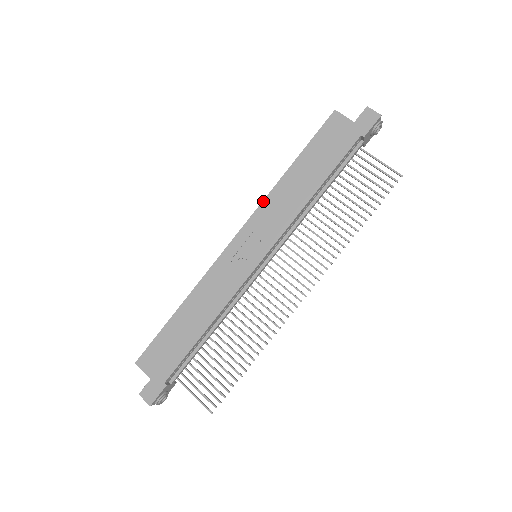
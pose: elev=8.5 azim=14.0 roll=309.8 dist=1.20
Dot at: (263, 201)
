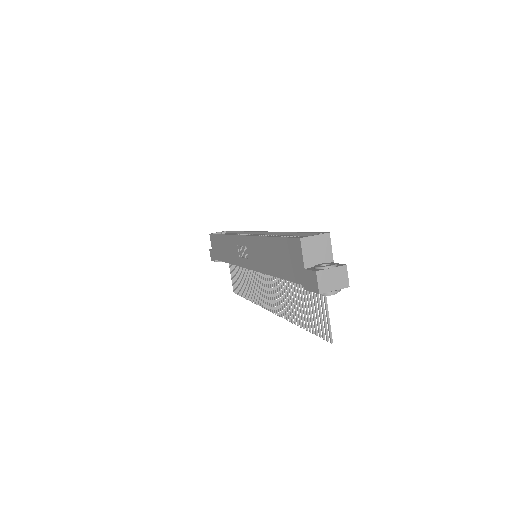
Dot at: (253, 236)
